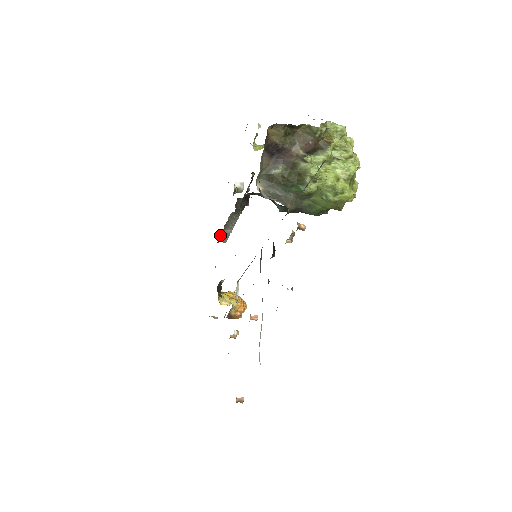
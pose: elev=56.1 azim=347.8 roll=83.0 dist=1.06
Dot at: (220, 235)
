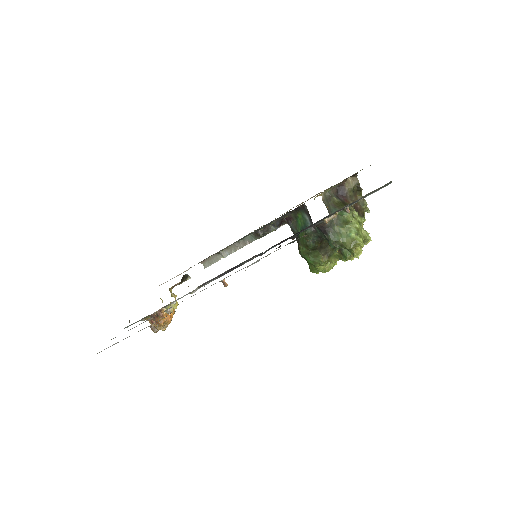
Dot at: (213, 255)
